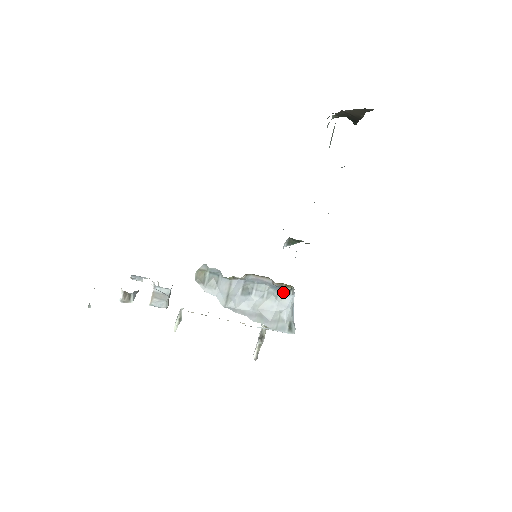
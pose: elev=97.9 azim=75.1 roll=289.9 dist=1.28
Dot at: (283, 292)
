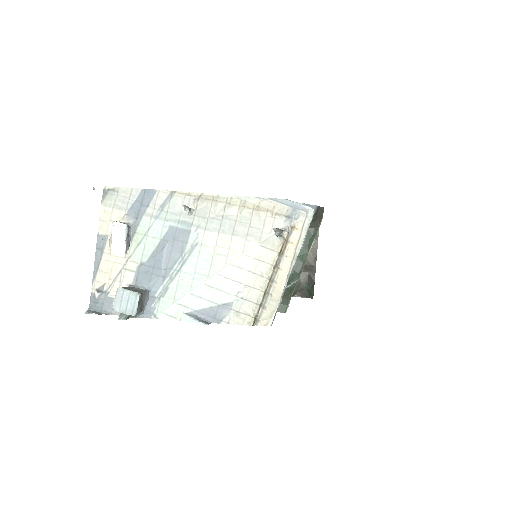
Dot at: occluded
